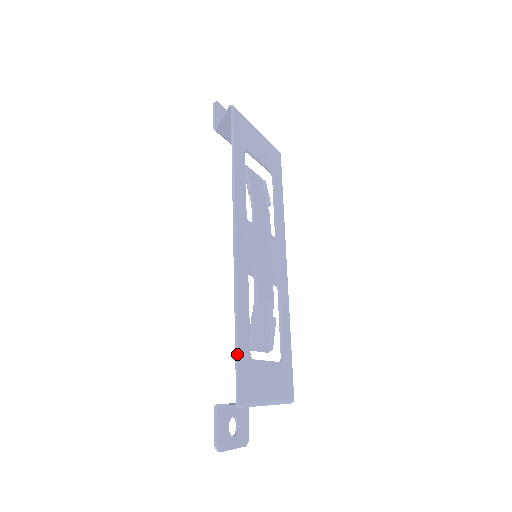
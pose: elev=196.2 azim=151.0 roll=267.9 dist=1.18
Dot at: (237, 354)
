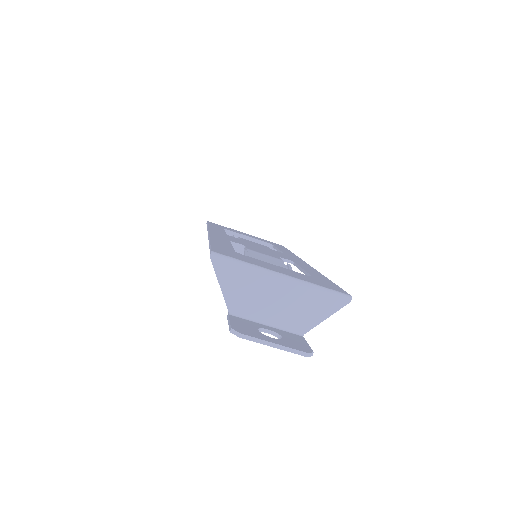
Dot at: occluded
